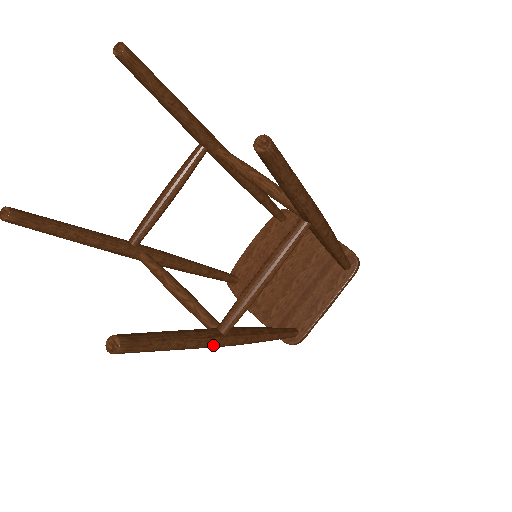
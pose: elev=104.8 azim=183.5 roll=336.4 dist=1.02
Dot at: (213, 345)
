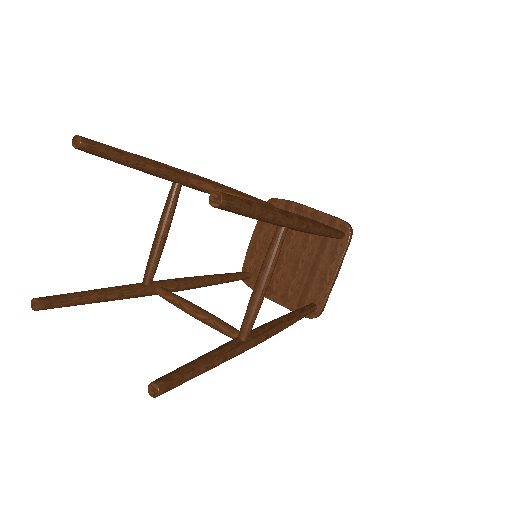
Dot at: (238, 353)
